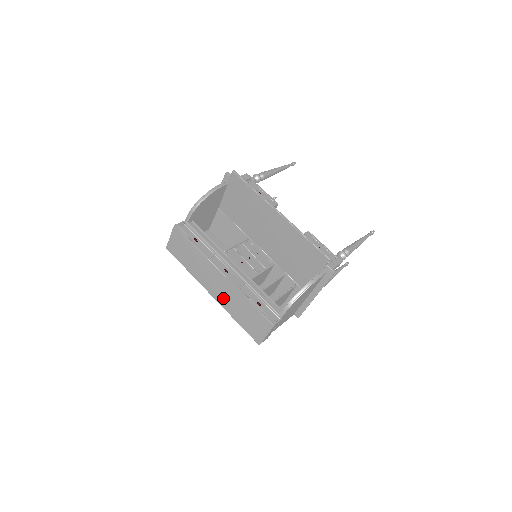
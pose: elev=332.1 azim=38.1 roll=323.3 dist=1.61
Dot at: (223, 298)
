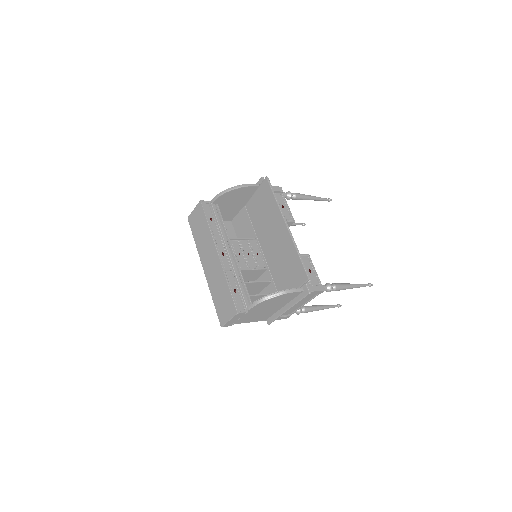
Dot at: (211, 276)
